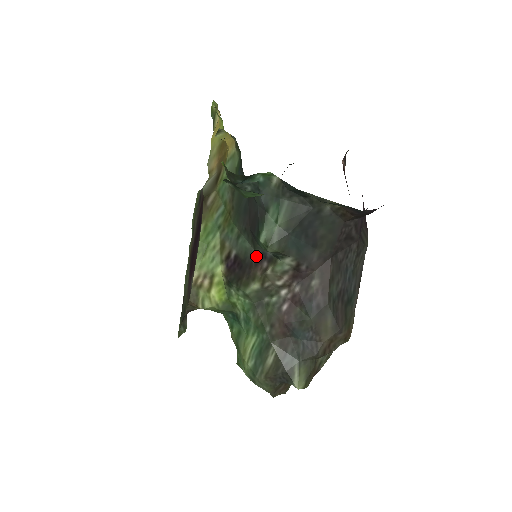
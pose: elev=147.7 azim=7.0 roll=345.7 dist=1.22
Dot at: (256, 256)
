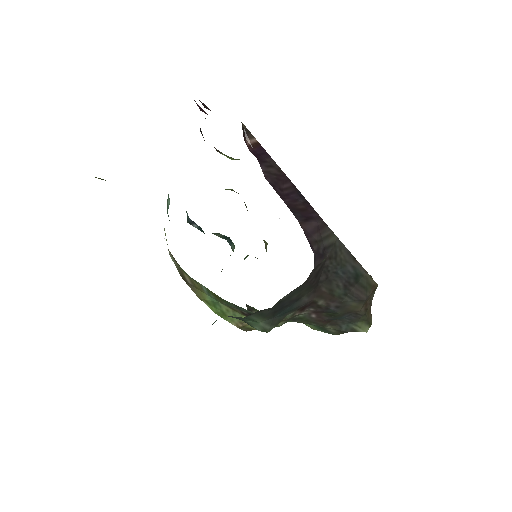
Dot at: occluded
